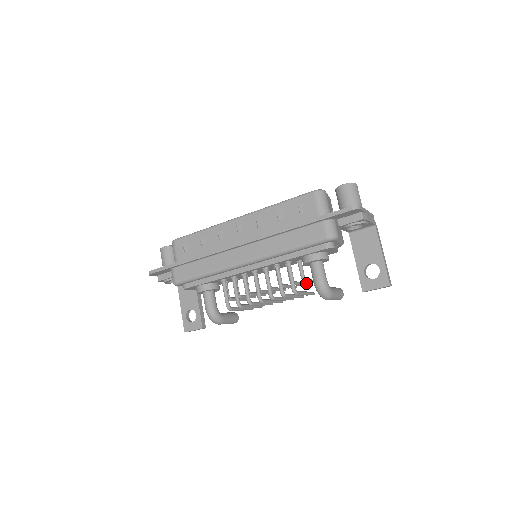
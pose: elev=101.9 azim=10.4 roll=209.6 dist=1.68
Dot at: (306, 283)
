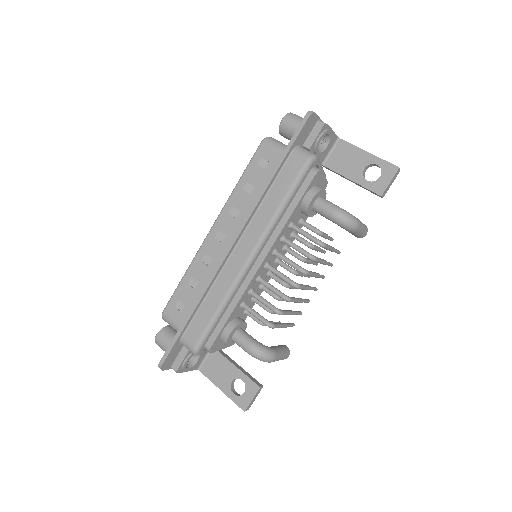
Dot at: (323, 250)
